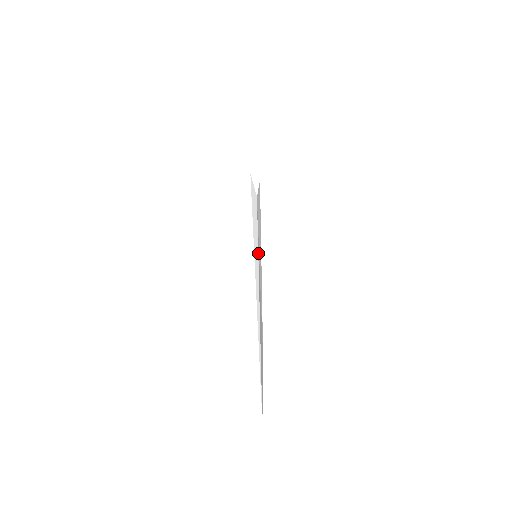
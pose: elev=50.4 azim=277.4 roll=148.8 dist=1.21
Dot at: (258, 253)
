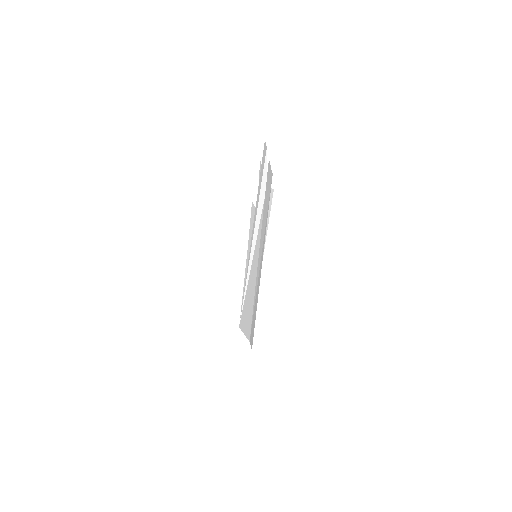
Dot at: (257, 242)
